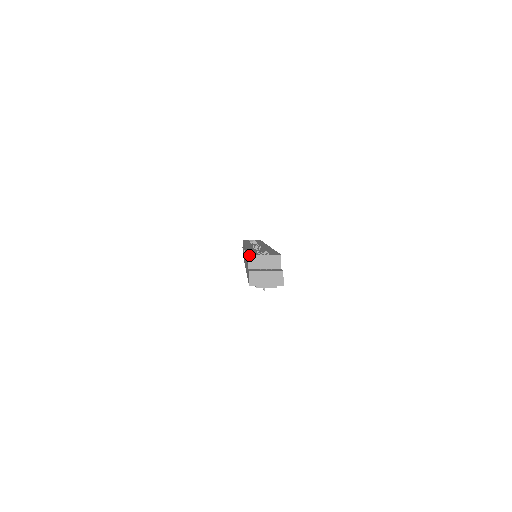
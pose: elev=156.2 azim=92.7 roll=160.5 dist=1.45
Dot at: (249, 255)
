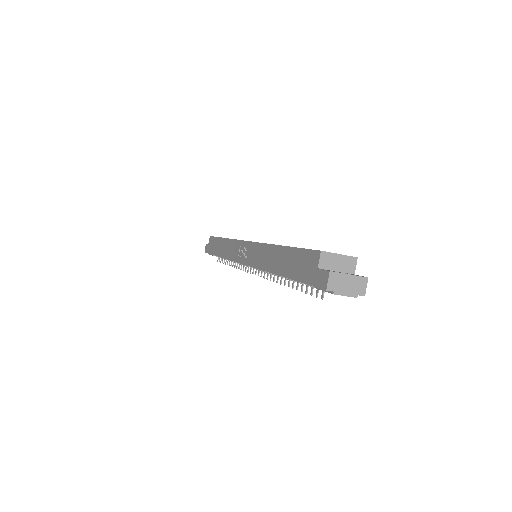
Dot at: occluded
